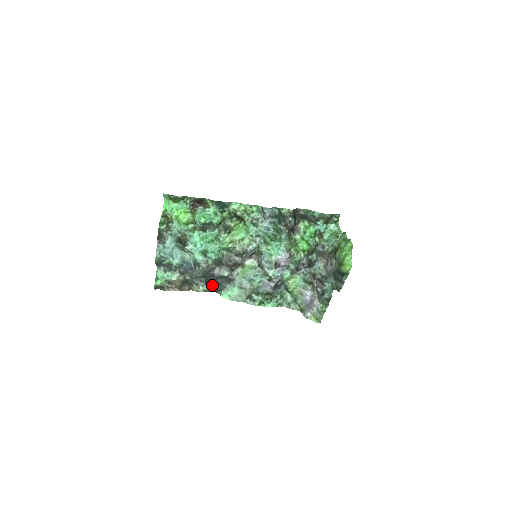
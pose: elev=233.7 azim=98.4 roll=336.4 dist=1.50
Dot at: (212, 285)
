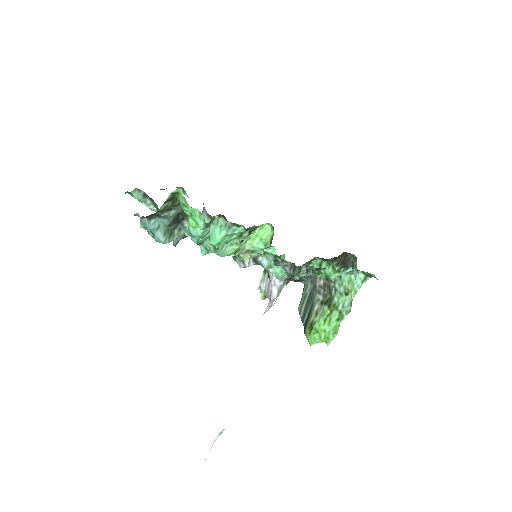
Dot at: occluded
